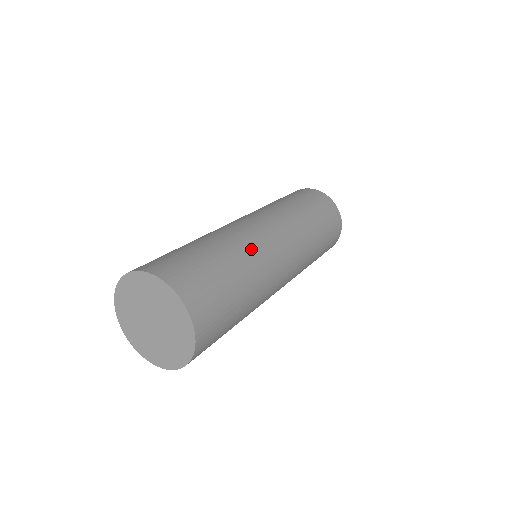
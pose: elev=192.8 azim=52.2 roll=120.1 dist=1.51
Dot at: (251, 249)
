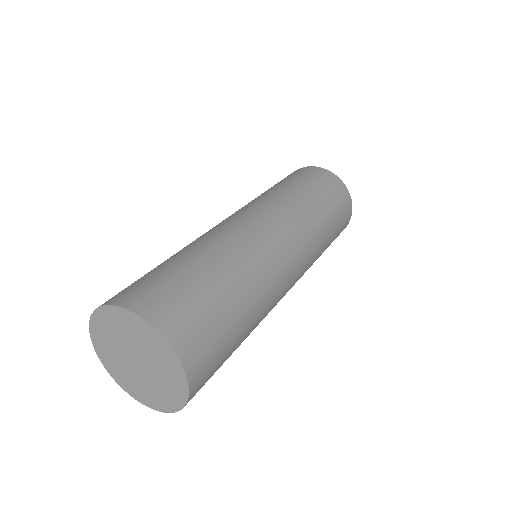
Dot at: (261, 273)
